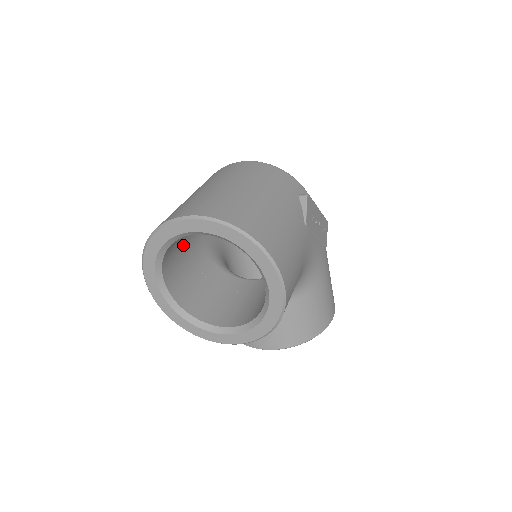
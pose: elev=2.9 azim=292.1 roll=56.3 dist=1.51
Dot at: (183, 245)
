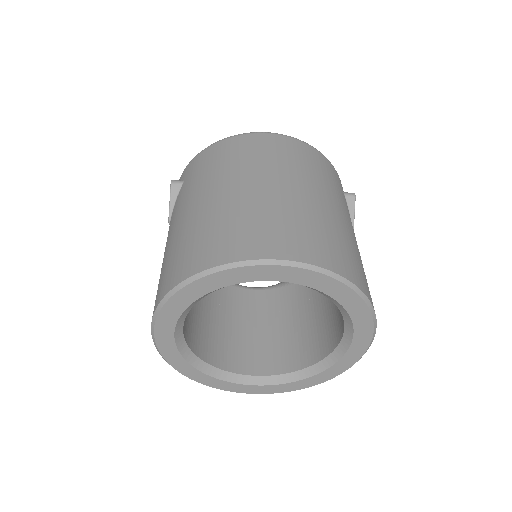
Dot at: occluded
